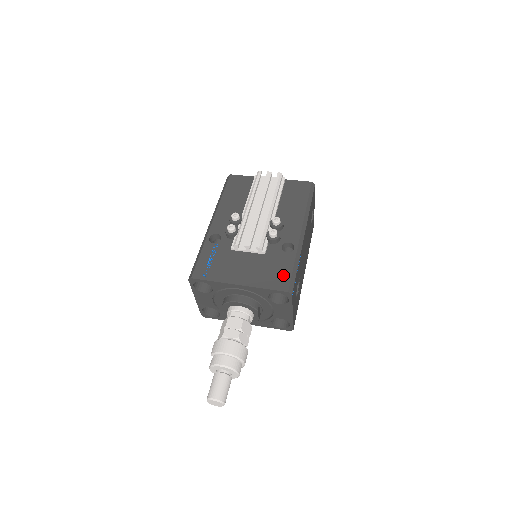
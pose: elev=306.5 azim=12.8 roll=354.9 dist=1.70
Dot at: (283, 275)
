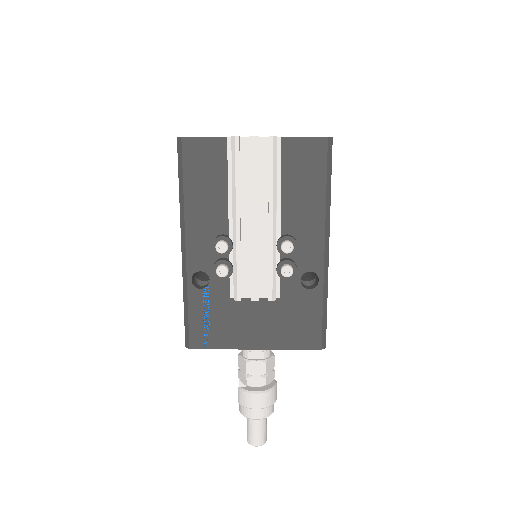
Dot at: (311, 327)
